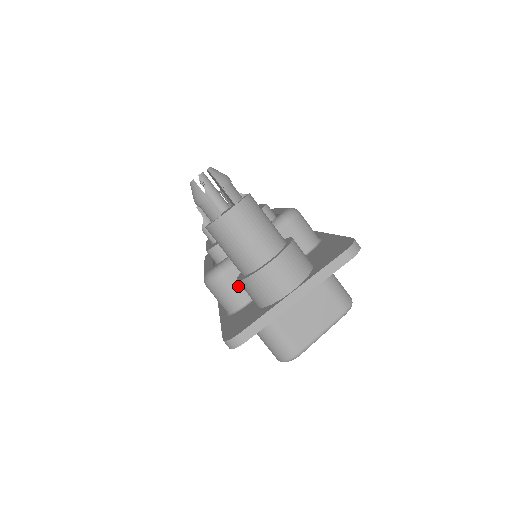
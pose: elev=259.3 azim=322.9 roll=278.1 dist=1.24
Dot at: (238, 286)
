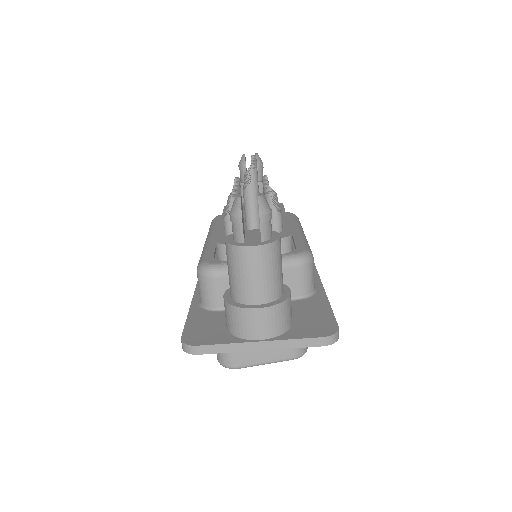
Dot at: (222, 292)
